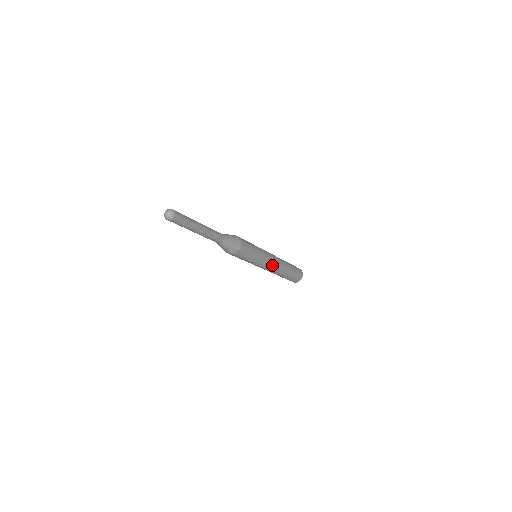
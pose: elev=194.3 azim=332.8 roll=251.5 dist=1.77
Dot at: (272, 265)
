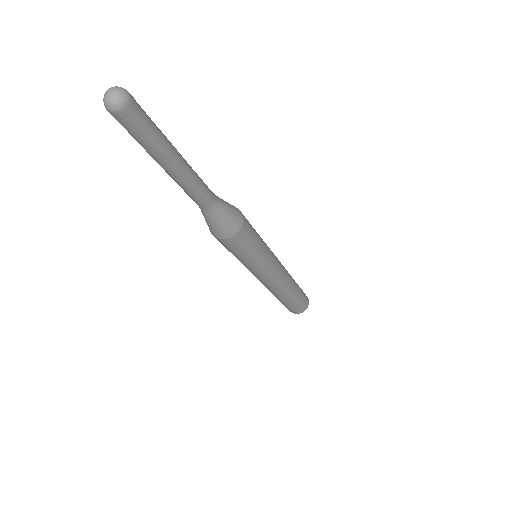
Dot at: (280, 267)
